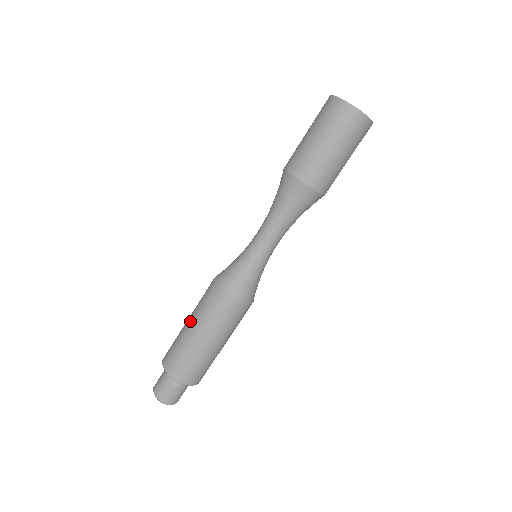
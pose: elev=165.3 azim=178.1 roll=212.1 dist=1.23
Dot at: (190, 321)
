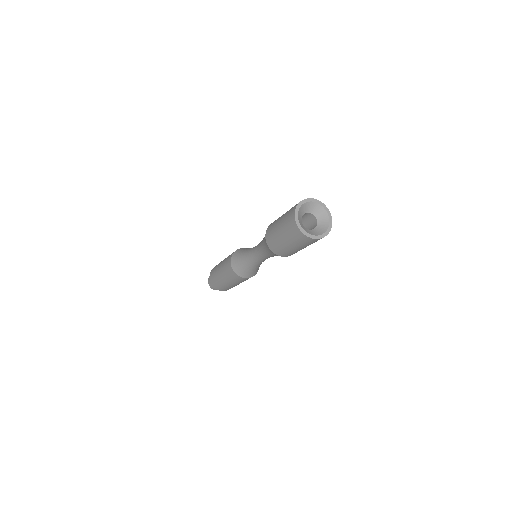
Dot at: (223, 260)
